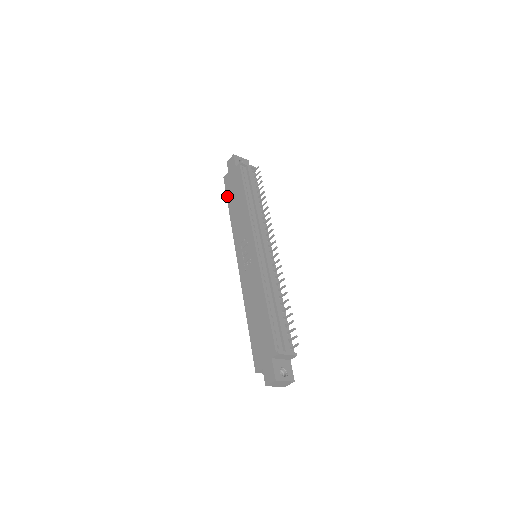
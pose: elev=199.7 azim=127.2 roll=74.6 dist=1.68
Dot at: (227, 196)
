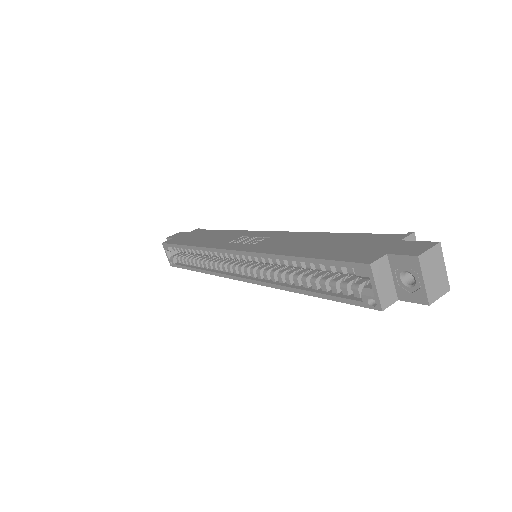
Dot at: (177, 243)
